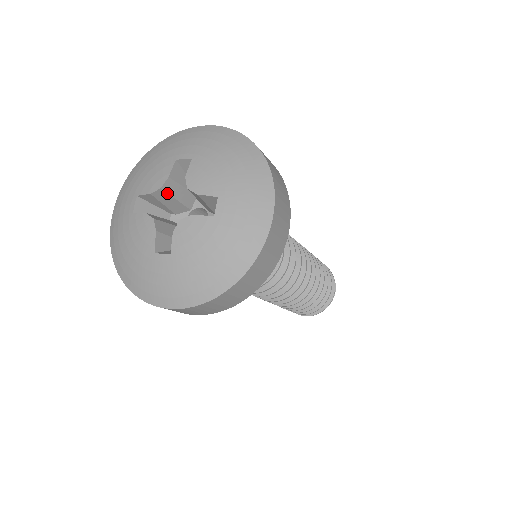
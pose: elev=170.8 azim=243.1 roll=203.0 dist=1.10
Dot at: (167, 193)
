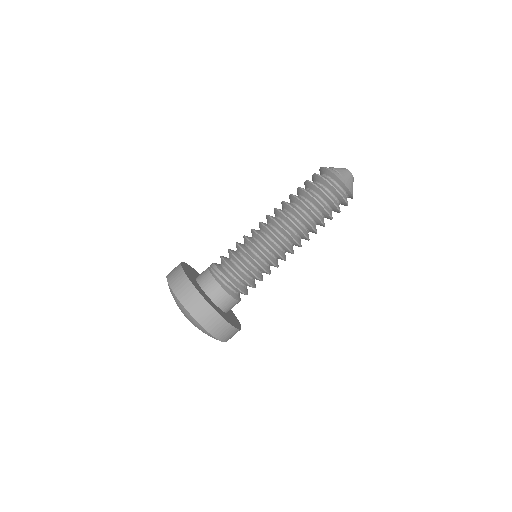
Dot at: occluded
